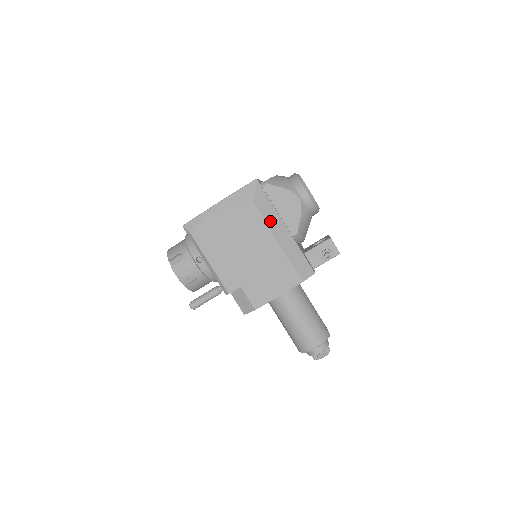
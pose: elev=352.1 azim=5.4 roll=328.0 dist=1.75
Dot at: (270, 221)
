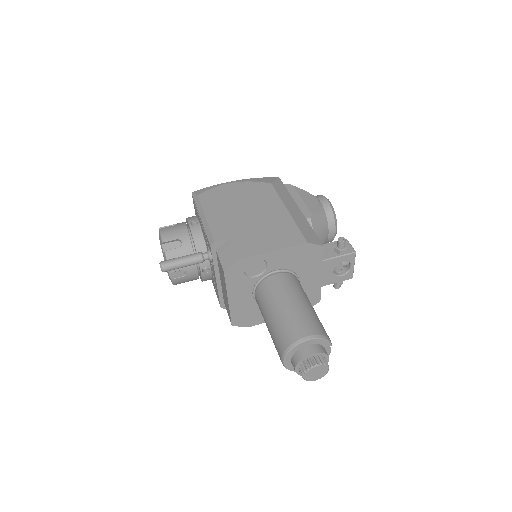
Dot at: (284, 198)
